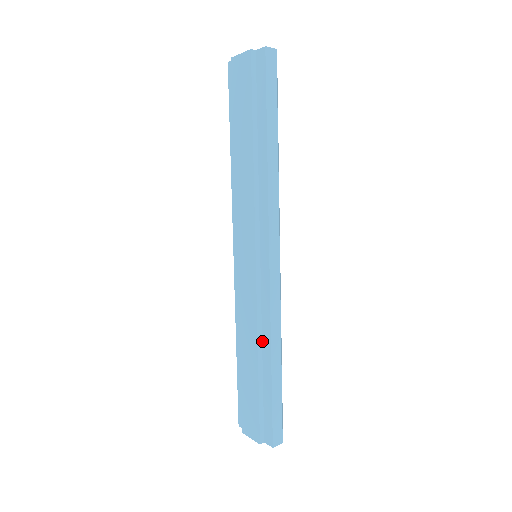
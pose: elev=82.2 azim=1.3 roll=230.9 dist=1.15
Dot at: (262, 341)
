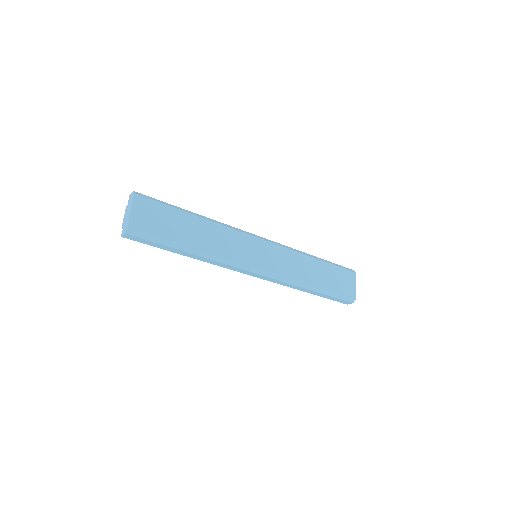
Dot at: occluded
